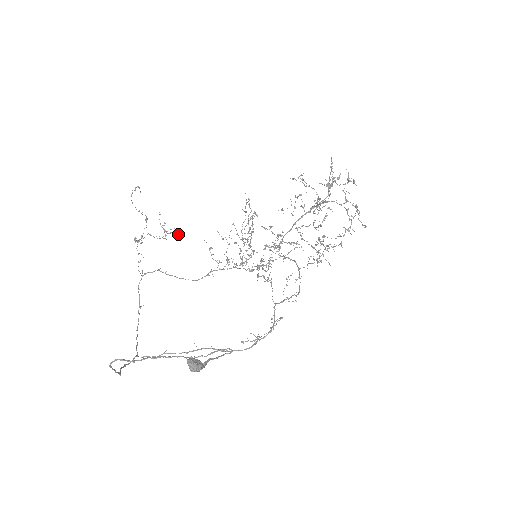
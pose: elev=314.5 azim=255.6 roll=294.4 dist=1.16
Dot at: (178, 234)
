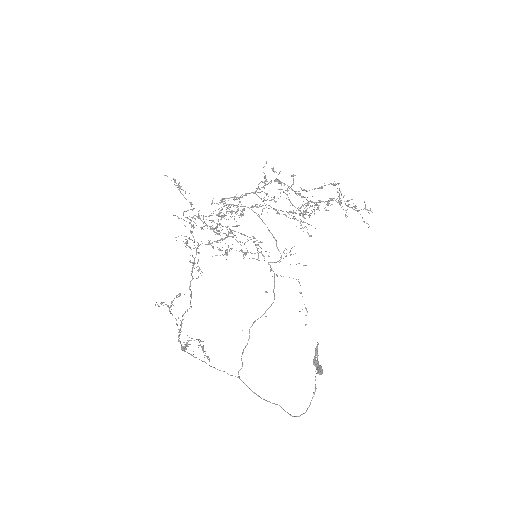
Dot at: occluded
